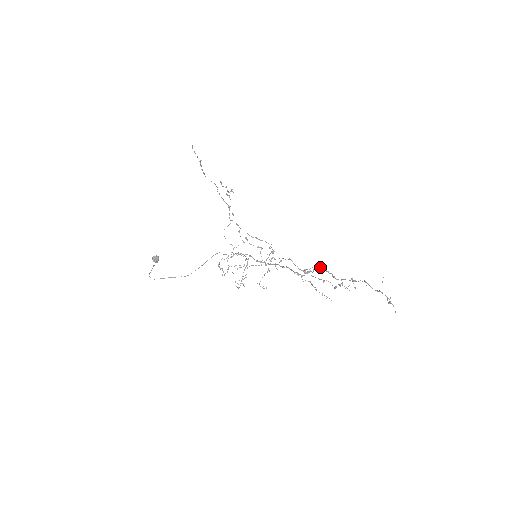
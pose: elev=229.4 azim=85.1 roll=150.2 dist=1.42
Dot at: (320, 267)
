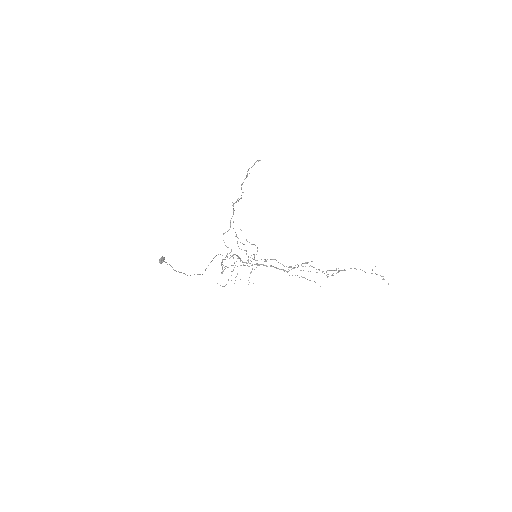
Dot at: (307, 263)
